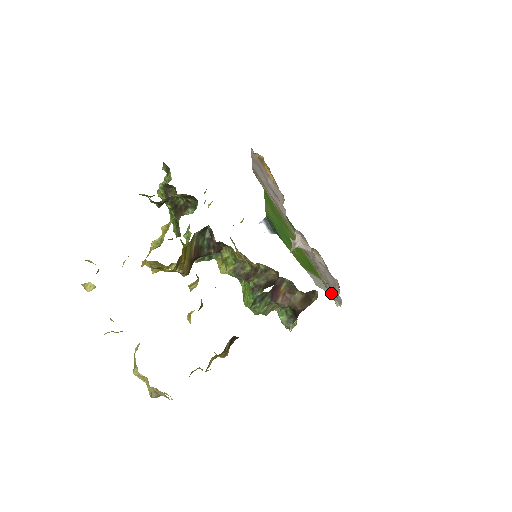
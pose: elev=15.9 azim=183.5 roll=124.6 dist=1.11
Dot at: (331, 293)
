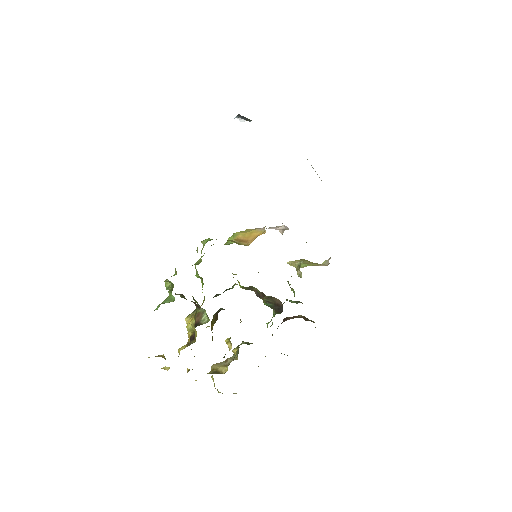
Dot at: occluded
